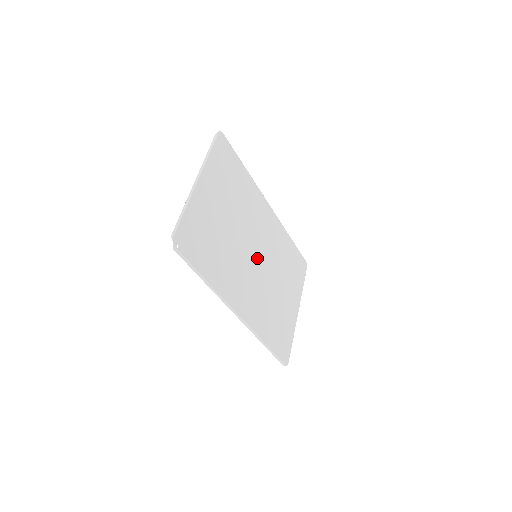
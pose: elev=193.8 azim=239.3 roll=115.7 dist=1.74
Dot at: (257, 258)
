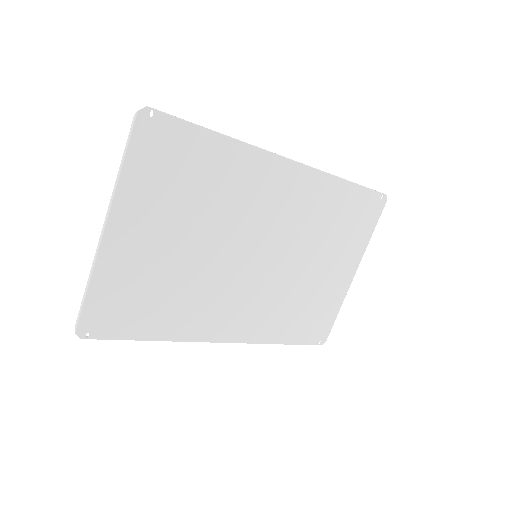
Dot at: (259, 257)
